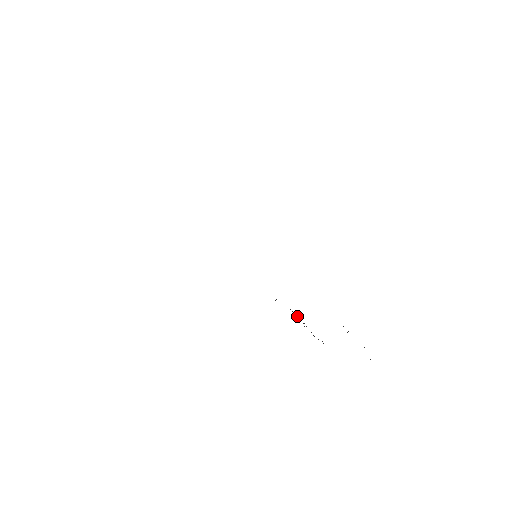
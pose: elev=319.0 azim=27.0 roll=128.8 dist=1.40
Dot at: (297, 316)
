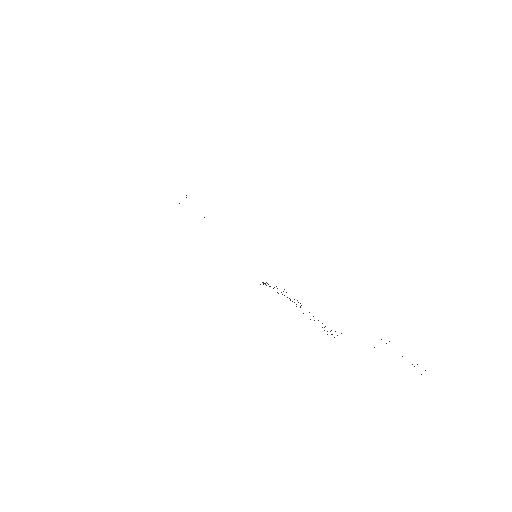
Dot at: occluded
